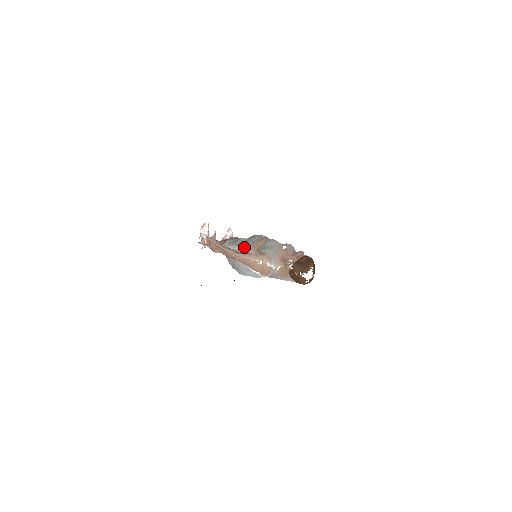
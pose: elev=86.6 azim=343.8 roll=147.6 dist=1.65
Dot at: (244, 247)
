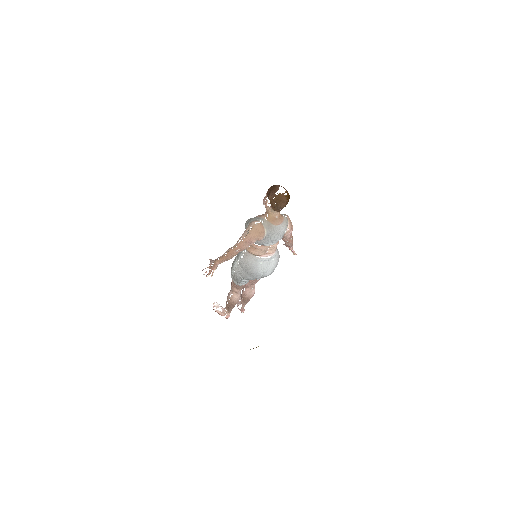
Dot at: (239, 252)
